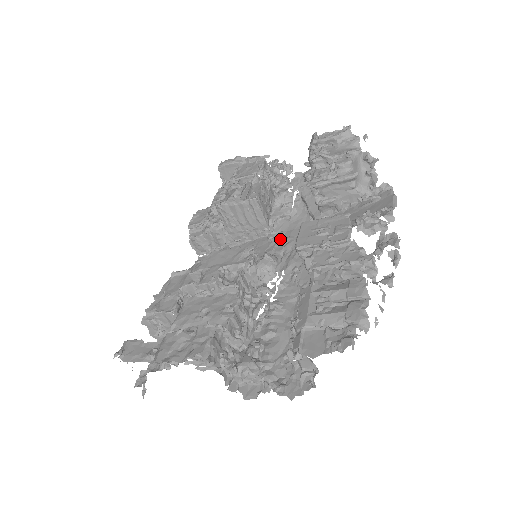
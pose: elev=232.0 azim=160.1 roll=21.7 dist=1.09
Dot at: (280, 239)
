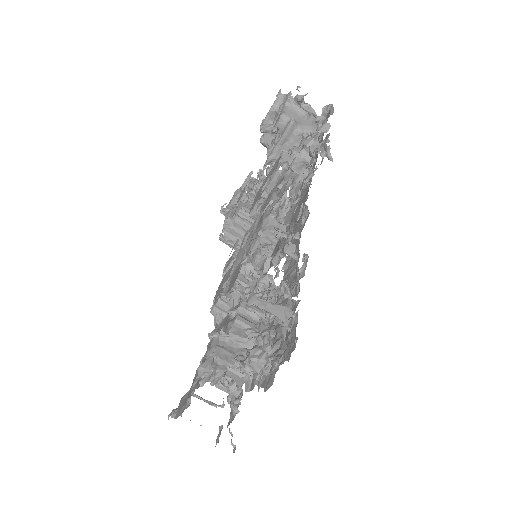
Dot at: (287, 231)
